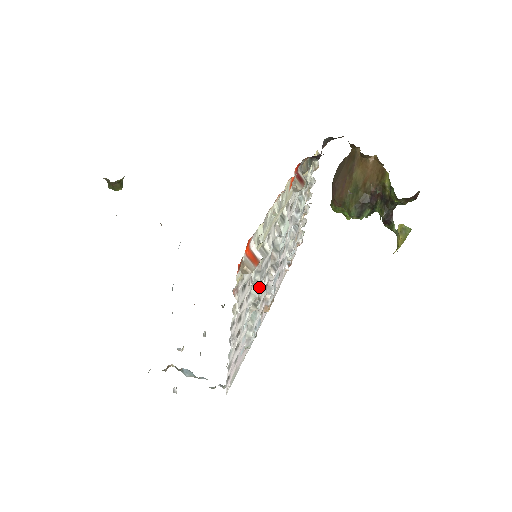
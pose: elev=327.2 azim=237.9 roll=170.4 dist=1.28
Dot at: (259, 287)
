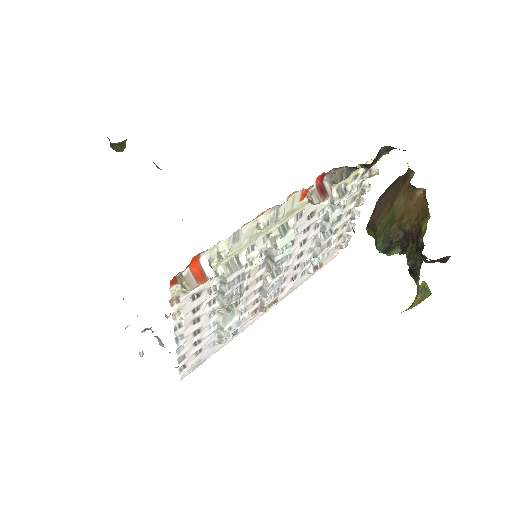
Dot at: (228, 296)
